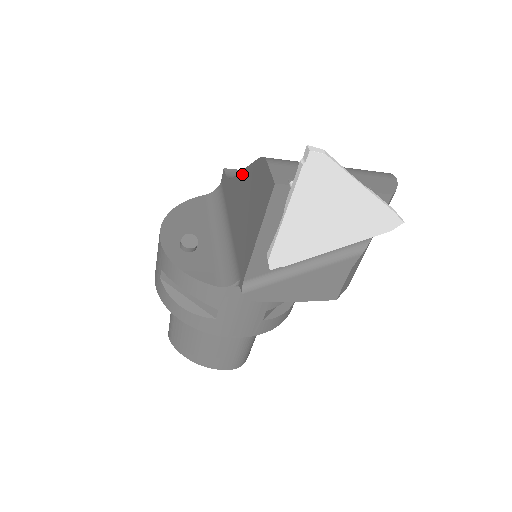
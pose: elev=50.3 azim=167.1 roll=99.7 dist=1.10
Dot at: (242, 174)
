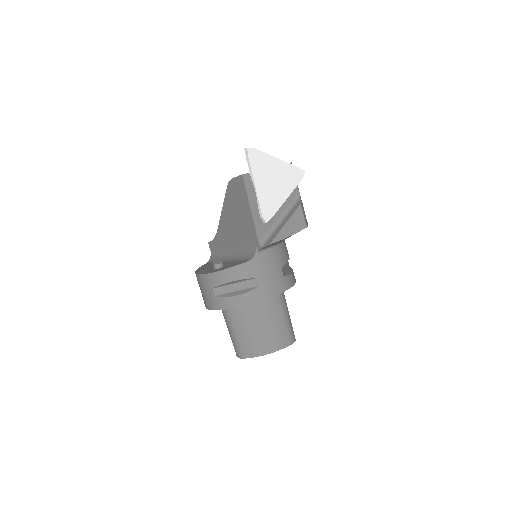
Dot at: (222, 213)
